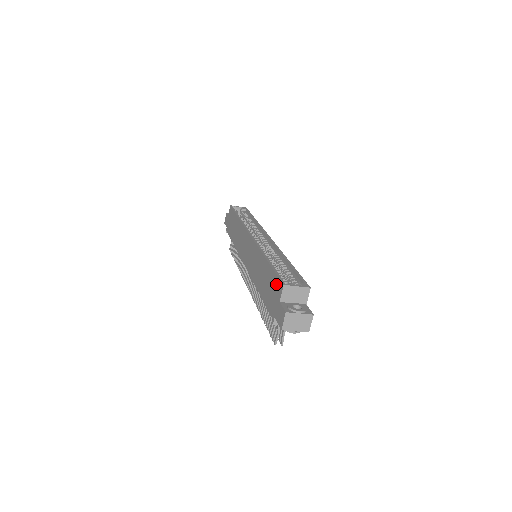
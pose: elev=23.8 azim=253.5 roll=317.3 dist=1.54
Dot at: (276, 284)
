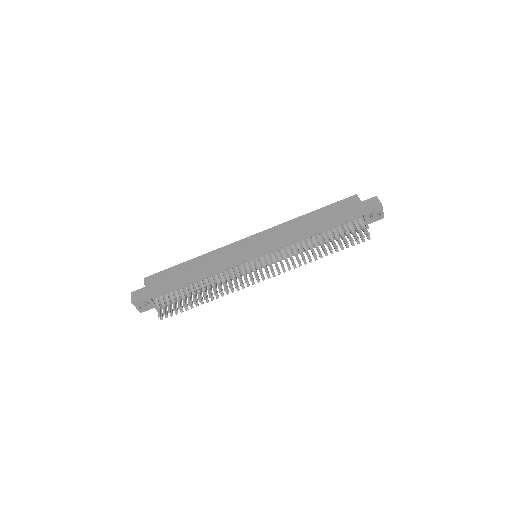
Dot at: (345, 202)
